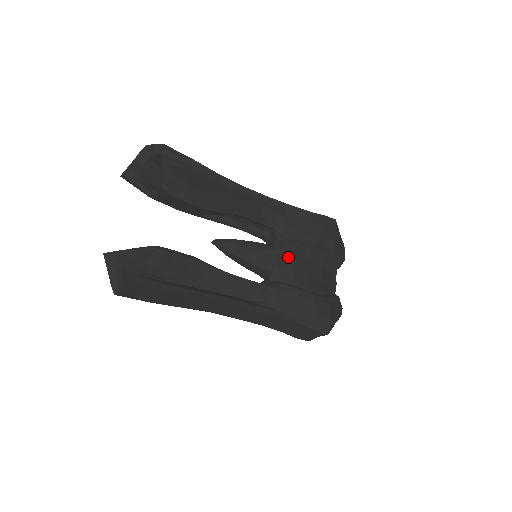
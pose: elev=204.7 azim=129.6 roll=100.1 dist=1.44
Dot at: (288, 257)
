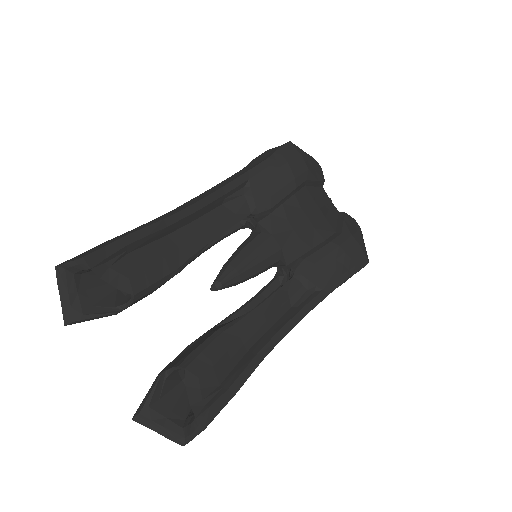
Dot at: (285, 228)
